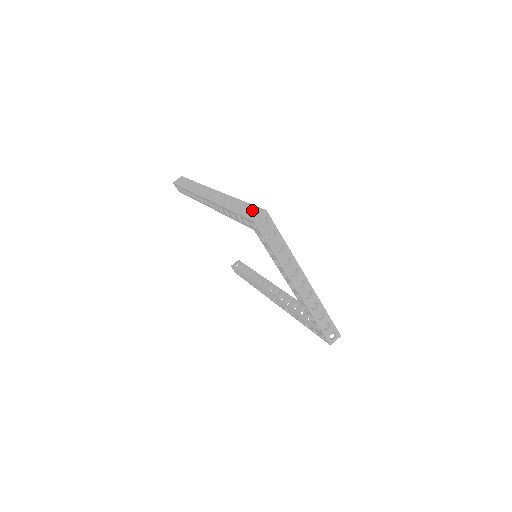
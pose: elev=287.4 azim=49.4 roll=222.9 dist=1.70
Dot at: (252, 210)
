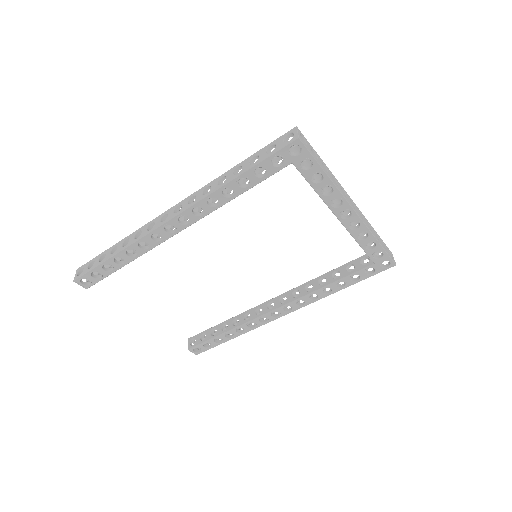
Dot at: (276, 143)
